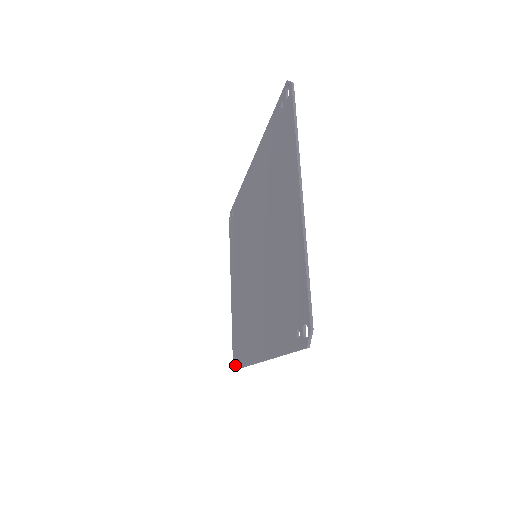
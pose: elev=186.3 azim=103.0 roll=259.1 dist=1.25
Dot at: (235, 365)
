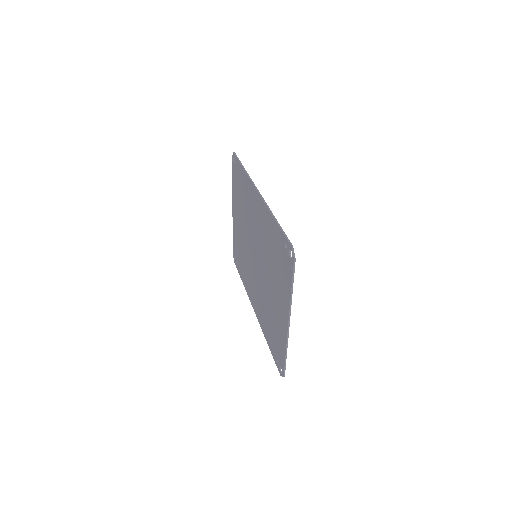
Dot at: (235, 262)
